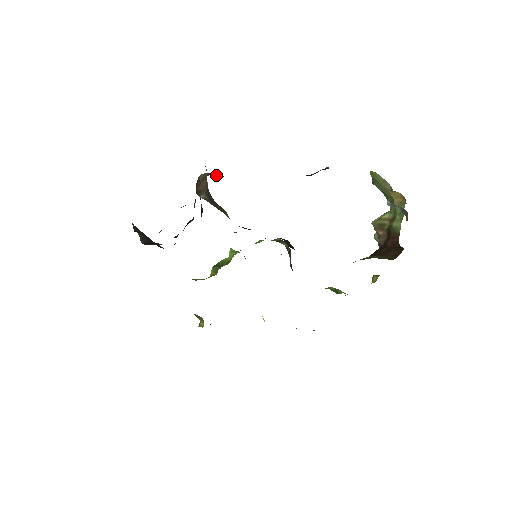
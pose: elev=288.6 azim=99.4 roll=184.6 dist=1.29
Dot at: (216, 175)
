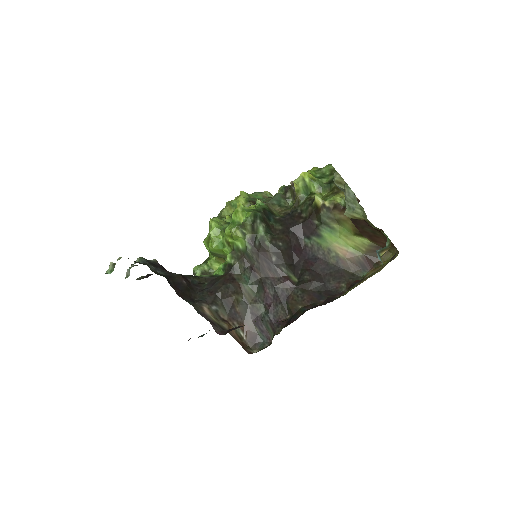
Dot at: occluded
